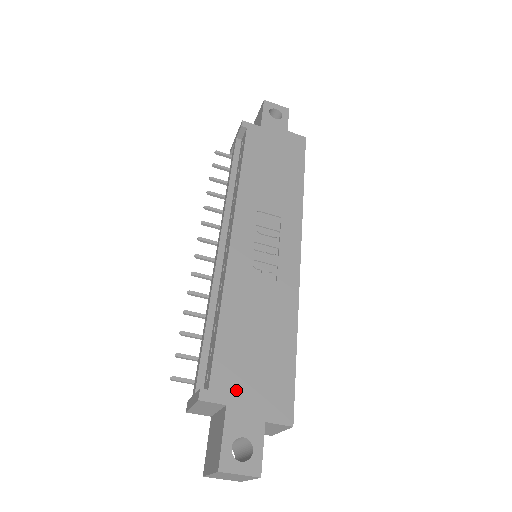
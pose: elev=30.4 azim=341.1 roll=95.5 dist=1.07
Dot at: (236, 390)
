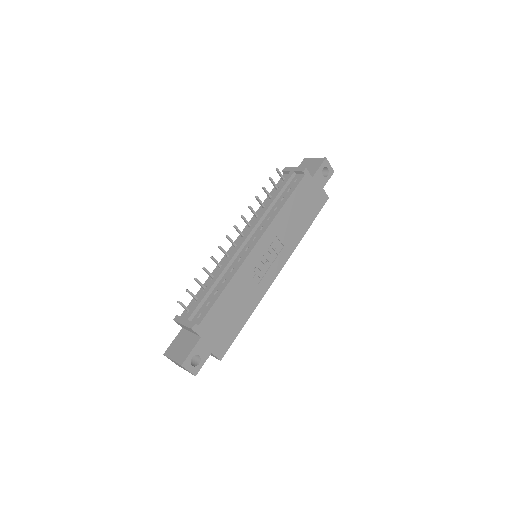
Dot at: (209, 332)
